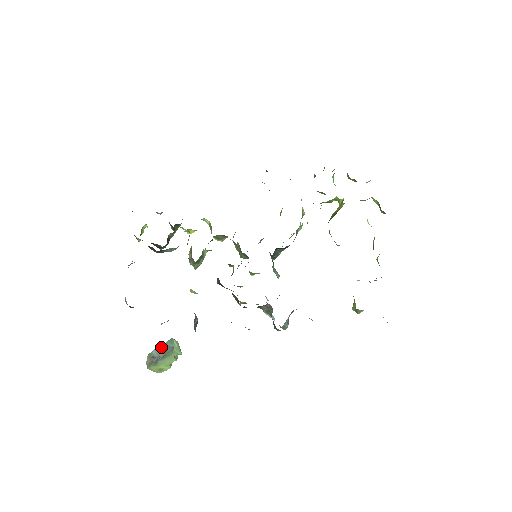
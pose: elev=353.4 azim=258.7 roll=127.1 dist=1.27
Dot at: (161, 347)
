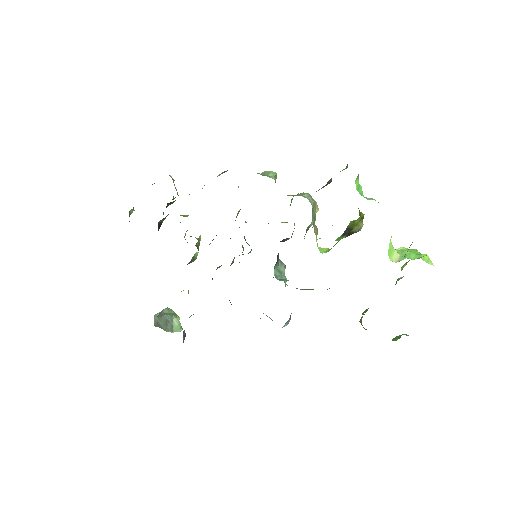
Dot at: (163, 318)
